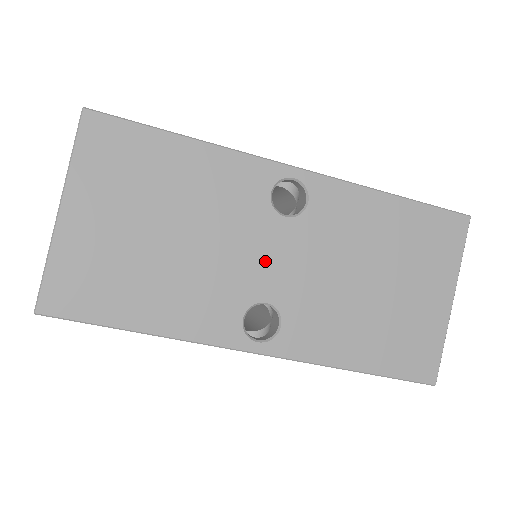
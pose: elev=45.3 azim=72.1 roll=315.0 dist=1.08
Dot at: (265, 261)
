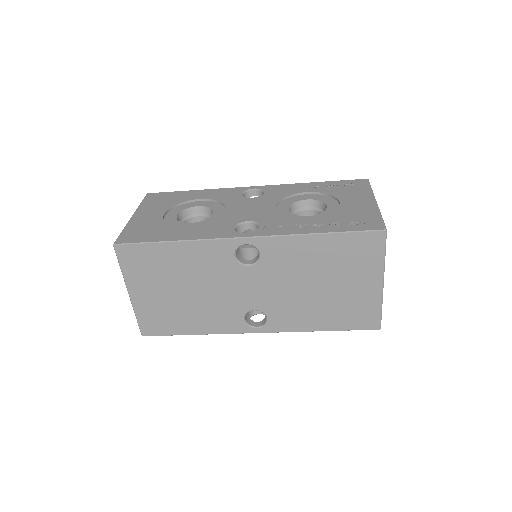
Dot at: (245, 291)
